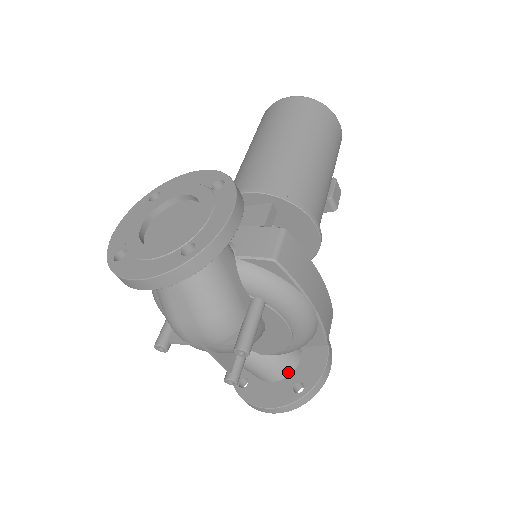
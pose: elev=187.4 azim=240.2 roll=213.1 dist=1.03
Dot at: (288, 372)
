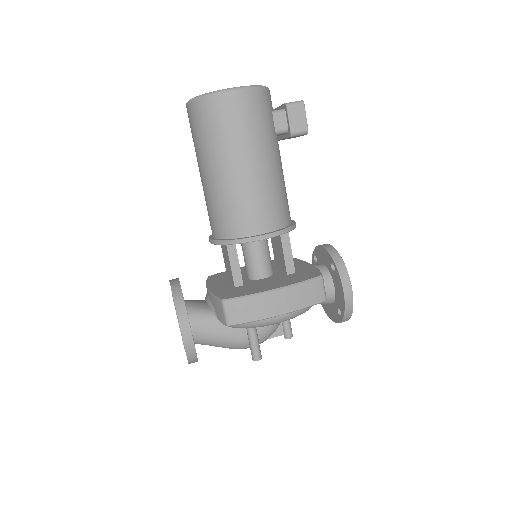
Dot at: (331, 301)
